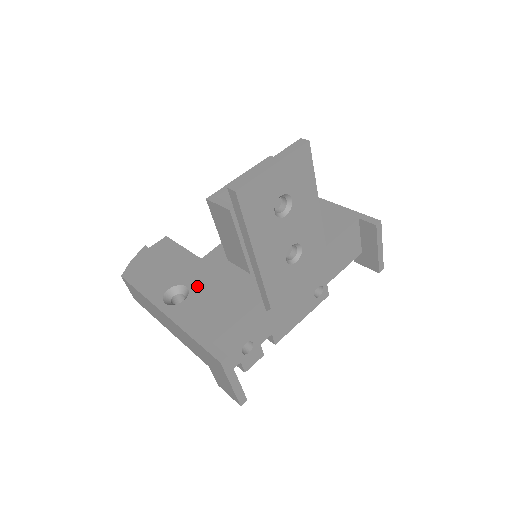
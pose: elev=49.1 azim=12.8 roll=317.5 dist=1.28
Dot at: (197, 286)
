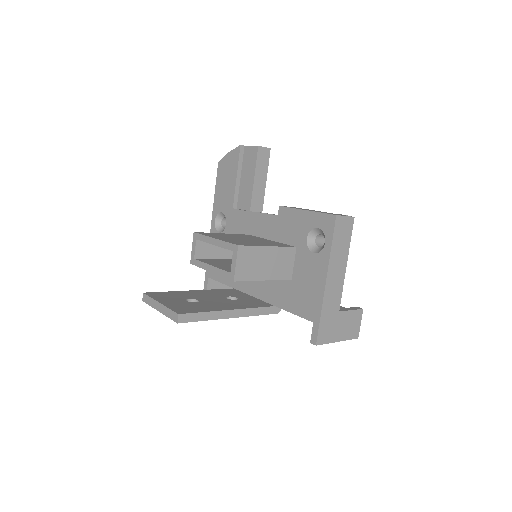
Dot at: (228, 232)
